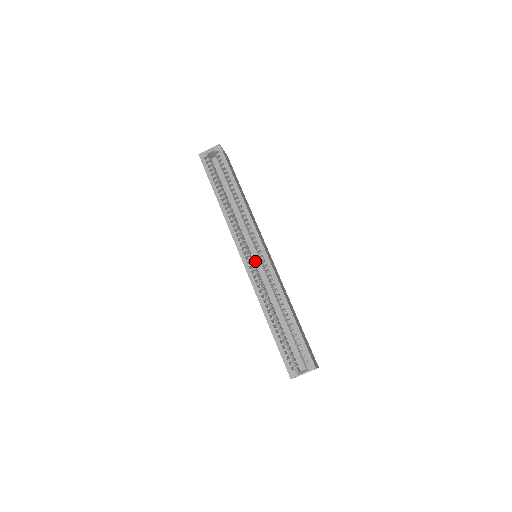
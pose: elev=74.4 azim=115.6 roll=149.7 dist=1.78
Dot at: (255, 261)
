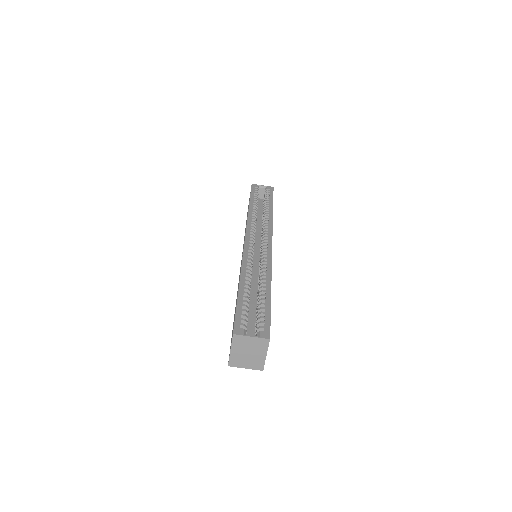
Dot at: (253, 257)
